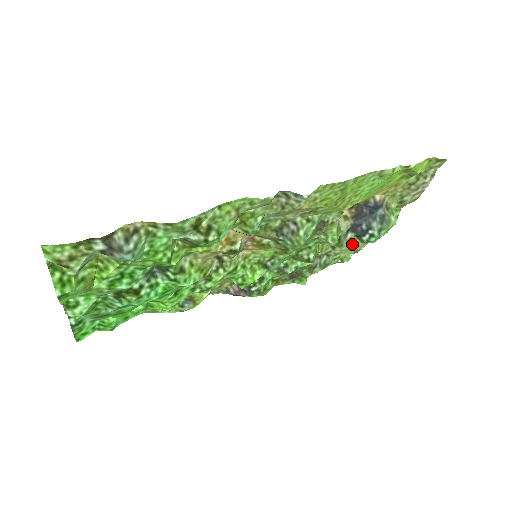
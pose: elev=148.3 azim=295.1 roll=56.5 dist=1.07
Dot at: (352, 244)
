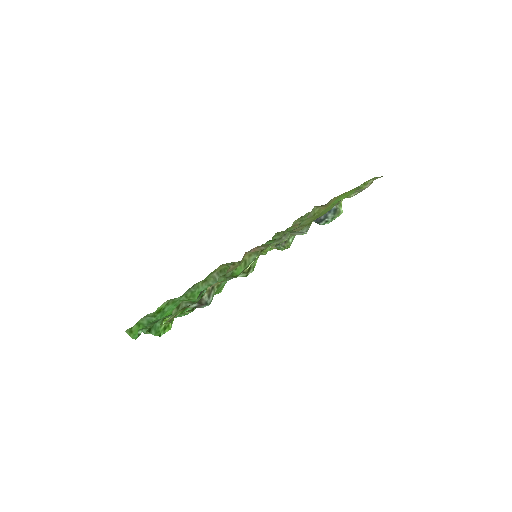
Dot at: occluded
